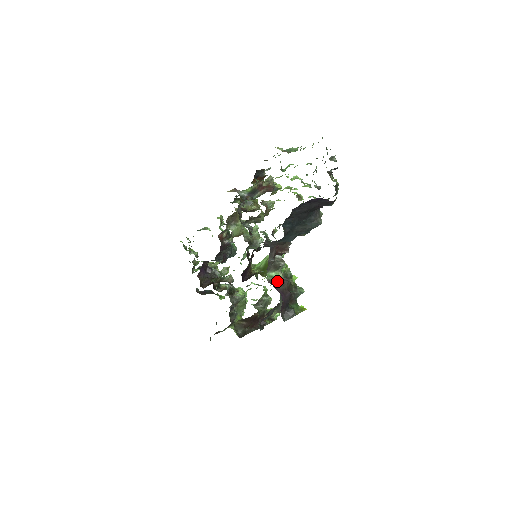
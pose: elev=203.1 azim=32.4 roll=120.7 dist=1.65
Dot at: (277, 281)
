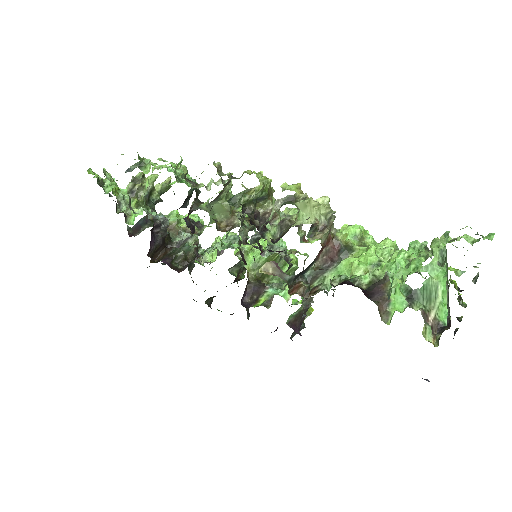
Dot at: (297, 316)
